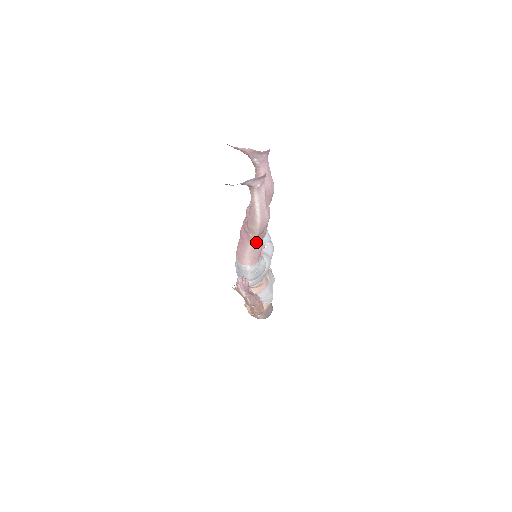
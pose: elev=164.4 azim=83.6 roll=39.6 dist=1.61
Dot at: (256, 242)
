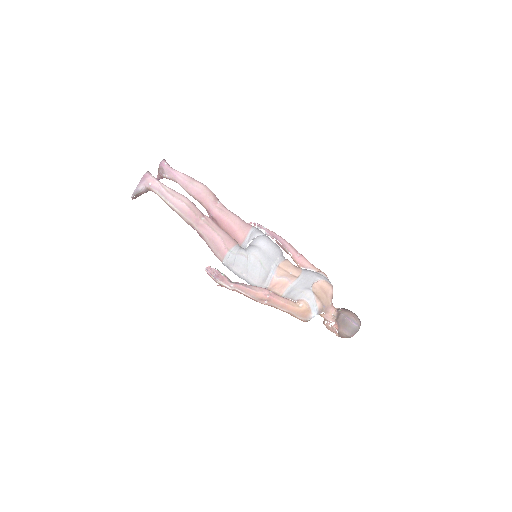
Dot at: (205, 233)
